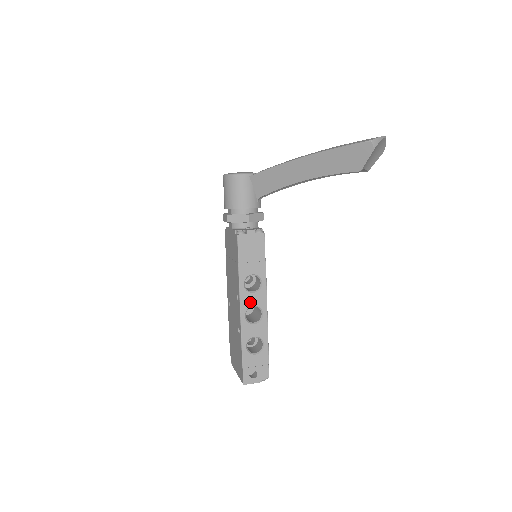
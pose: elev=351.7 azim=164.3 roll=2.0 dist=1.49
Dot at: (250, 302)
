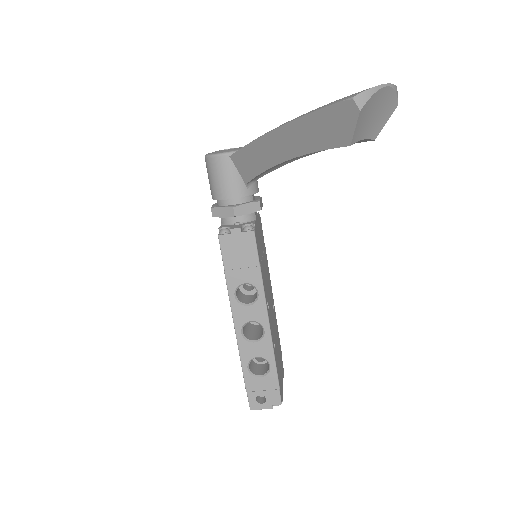
Dot at: (246, 317)
